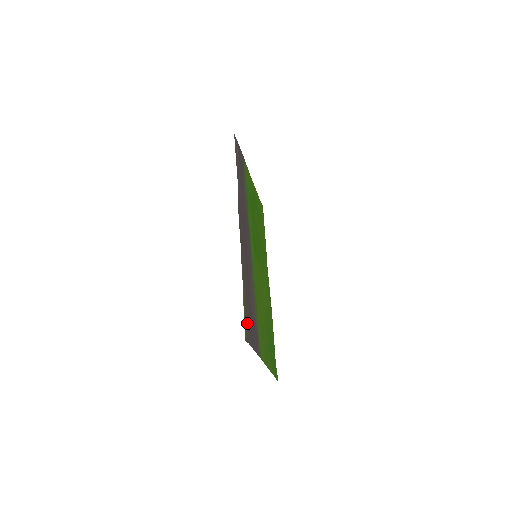
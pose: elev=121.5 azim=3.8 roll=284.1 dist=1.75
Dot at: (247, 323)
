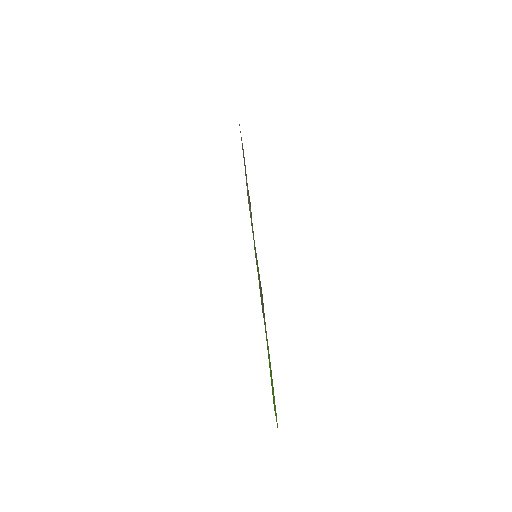
Dot at: (262, 295)
